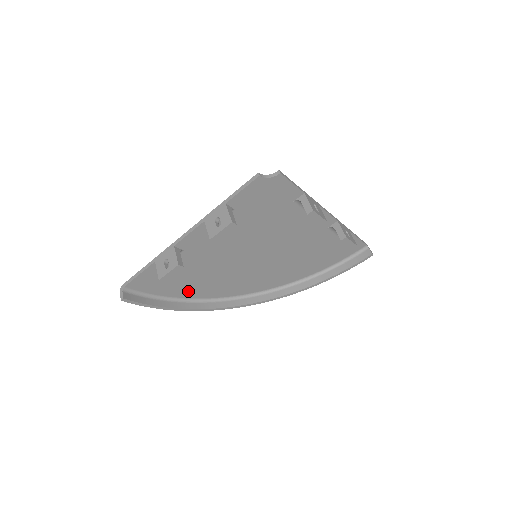
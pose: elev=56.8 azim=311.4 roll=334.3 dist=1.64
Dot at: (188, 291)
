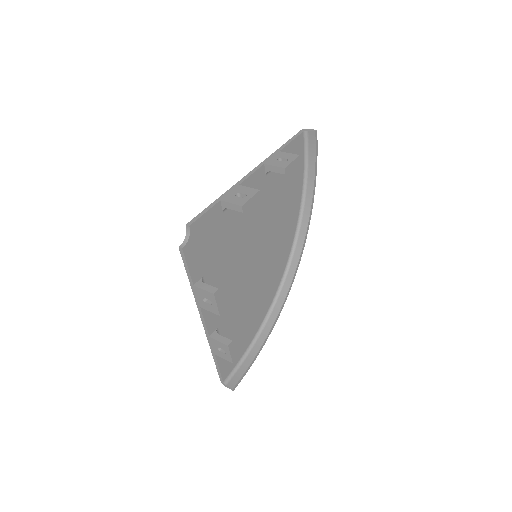
Dot at: (255, 324)
